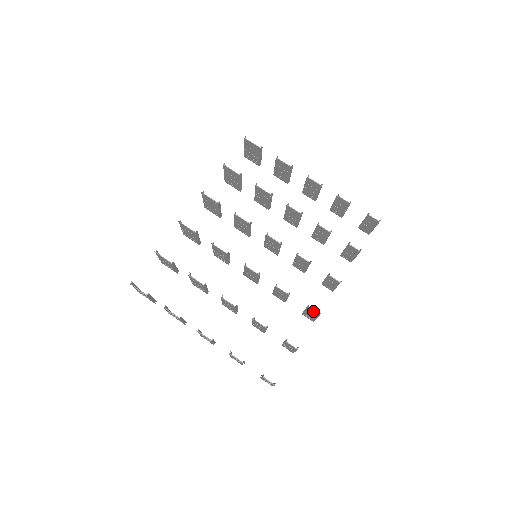
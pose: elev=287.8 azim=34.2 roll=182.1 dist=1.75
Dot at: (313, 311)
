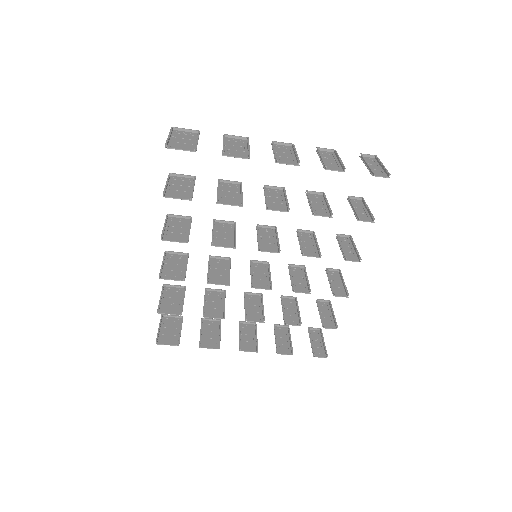
Dot at: occluded
